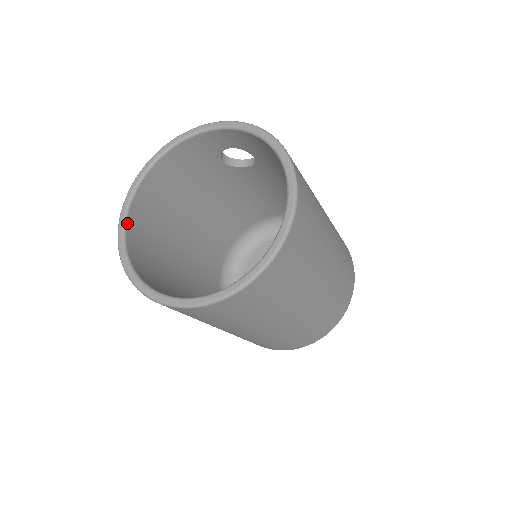
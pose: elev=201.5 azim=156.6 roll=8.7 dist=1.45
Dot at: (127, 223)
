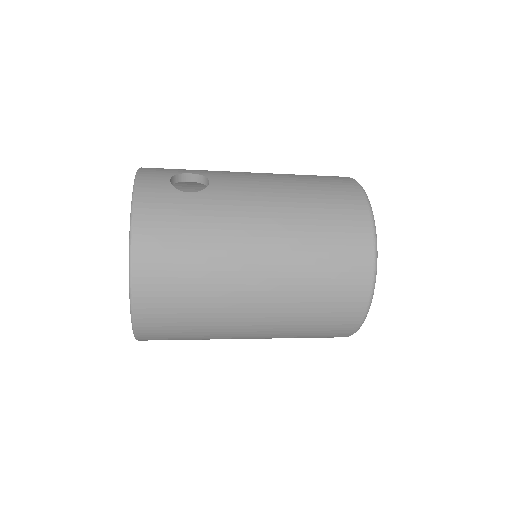
Dot at: occluded
